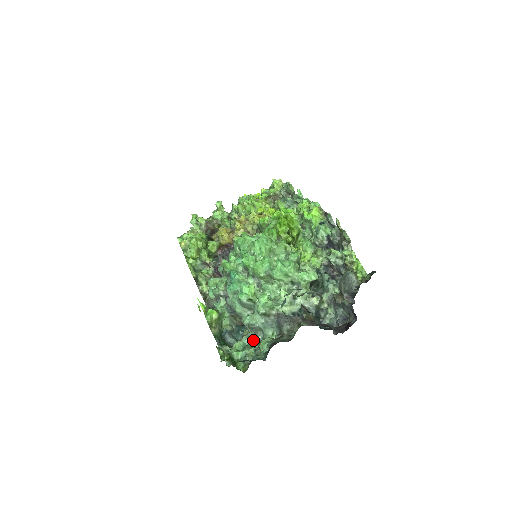
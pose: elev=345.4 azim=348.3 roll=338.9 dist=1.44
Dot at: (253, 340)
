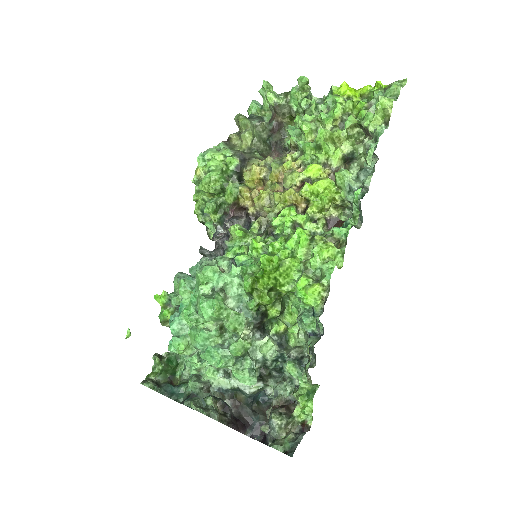
Dot at: occluded
